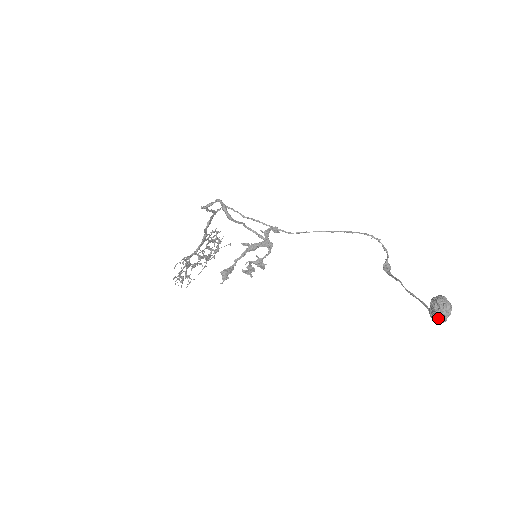
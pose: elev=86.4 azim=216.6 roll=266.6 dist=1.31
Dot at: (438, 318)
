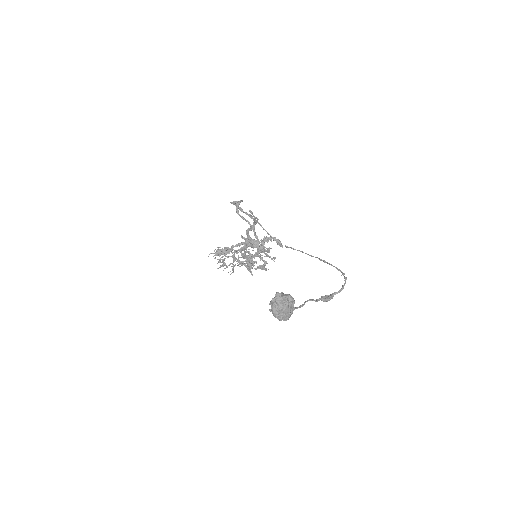
Dot at: (272, 308)
